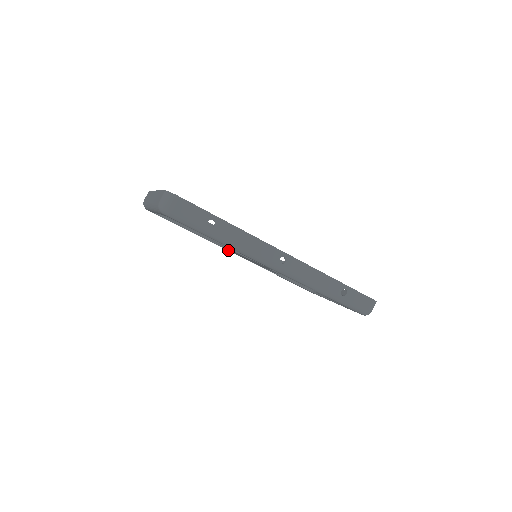
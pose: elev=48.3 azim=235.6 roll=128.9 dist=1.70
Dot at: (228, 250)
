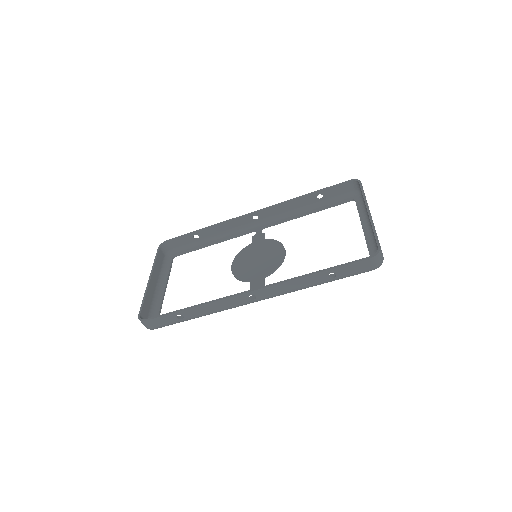
Dot at: (248, 233)
